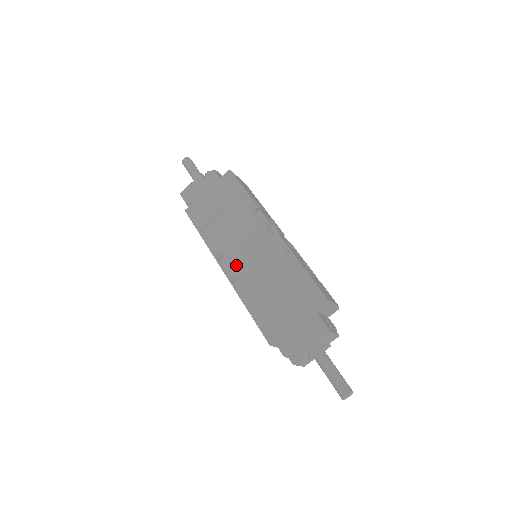
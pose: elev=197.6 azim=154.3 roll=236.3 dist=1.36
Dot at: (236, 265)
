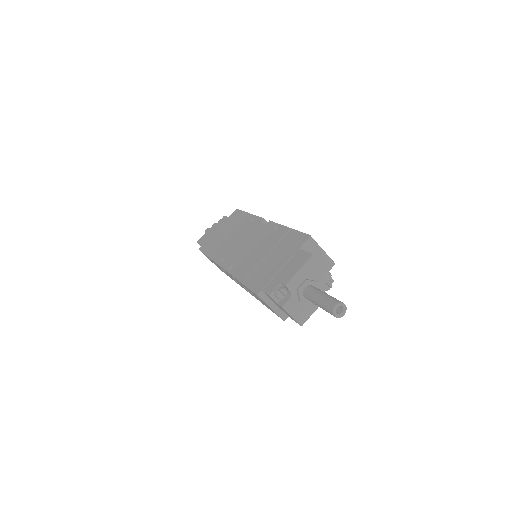
Dot at: (233, 258)
